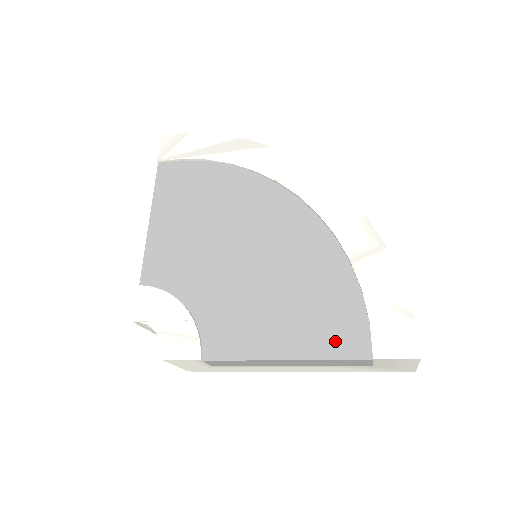
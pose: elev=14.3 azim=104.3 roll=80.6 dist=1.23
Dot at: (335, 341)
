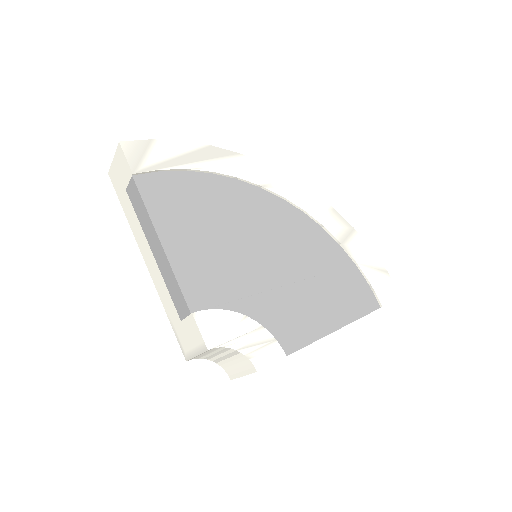
Dot at: (358, 304)
